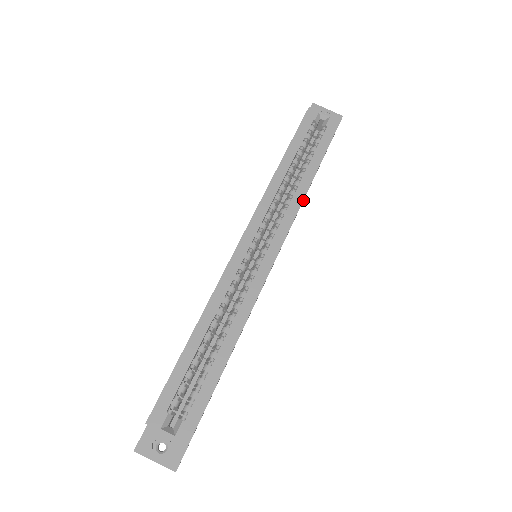
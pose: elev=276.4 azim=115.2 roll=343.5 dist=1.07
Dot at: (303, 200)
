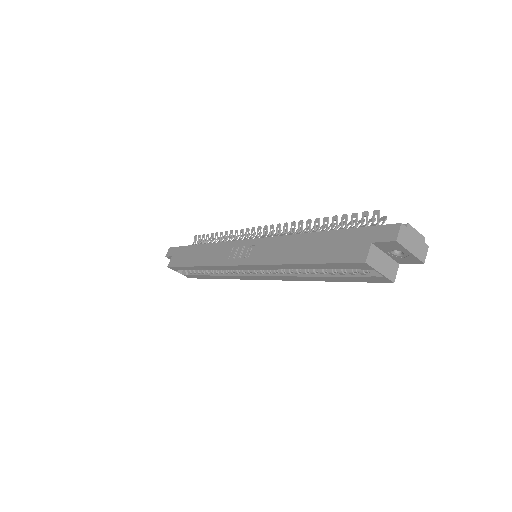
Dot at: occluded
